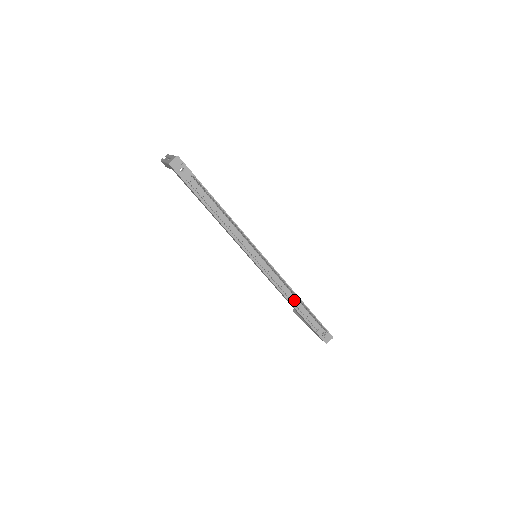
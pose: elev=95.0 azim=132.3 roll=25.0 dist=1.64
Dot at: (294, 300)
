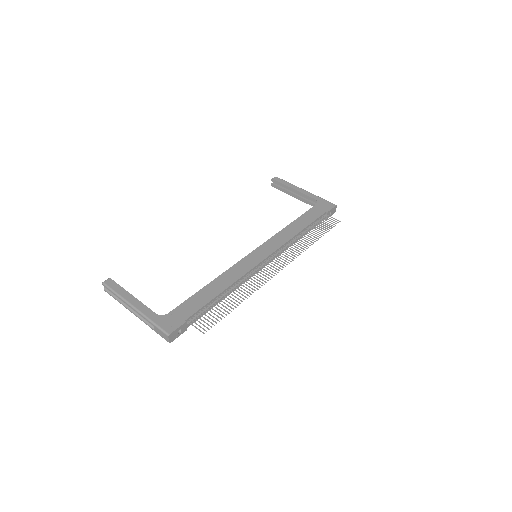
Dot at: (302, 236)
